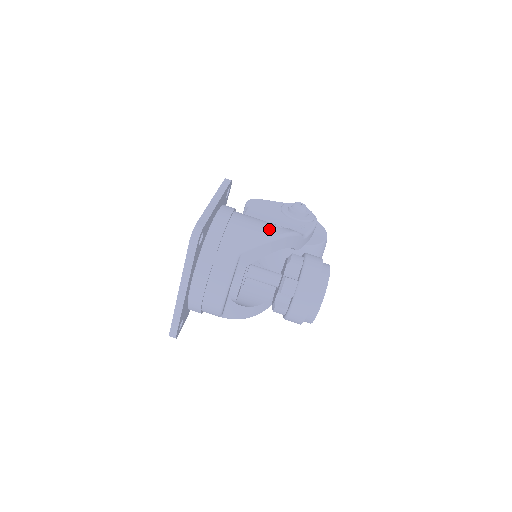
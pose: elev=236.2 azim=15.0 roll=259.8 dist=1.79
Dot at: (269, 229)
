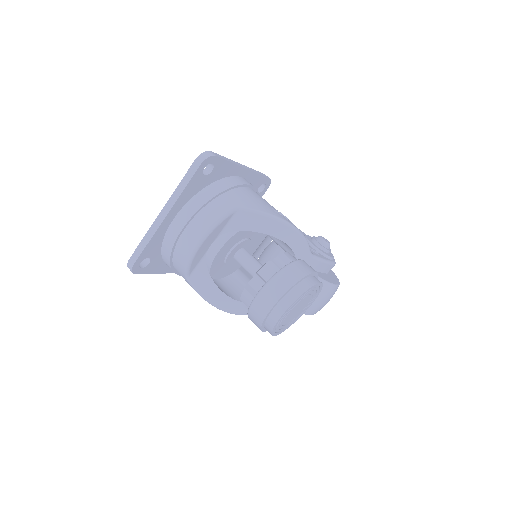
Dot at: (279, 213)
